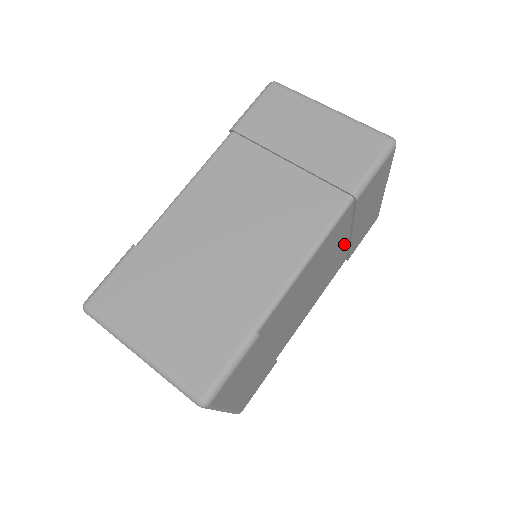
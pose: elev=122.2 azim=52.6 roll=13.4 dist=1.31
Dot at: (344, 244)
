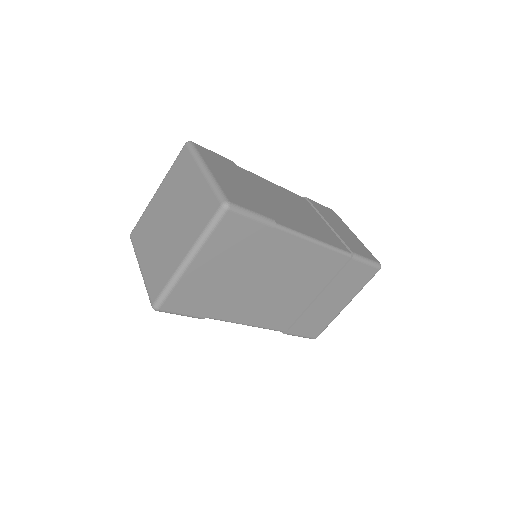
Dot at: (308, 299)
